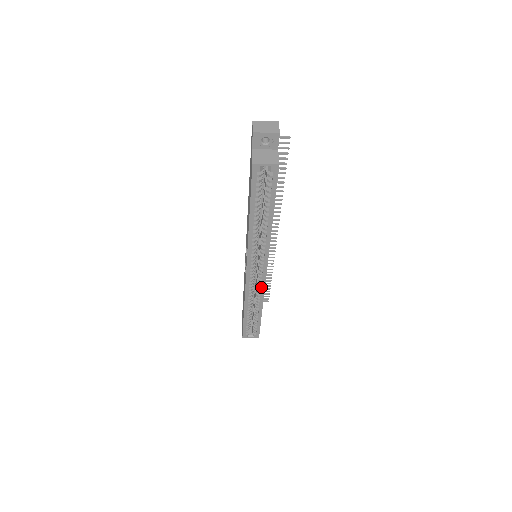
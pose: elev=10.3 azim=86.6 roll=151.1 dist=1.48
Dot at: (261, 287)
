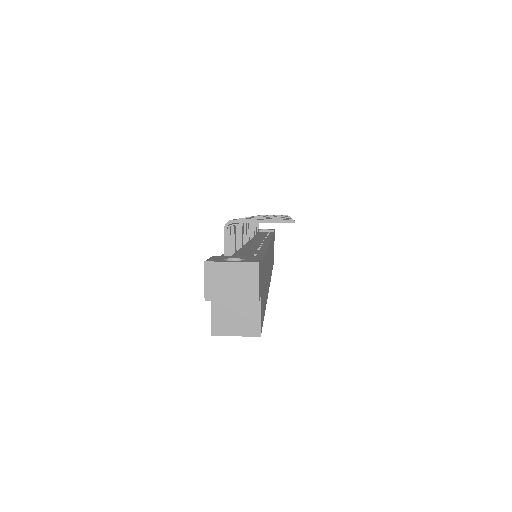
Dot at: occluded
